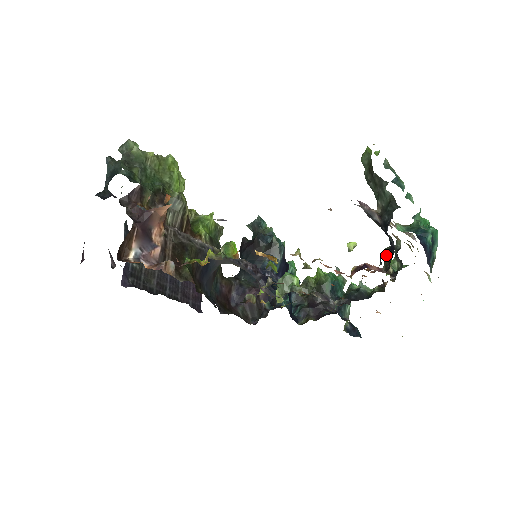
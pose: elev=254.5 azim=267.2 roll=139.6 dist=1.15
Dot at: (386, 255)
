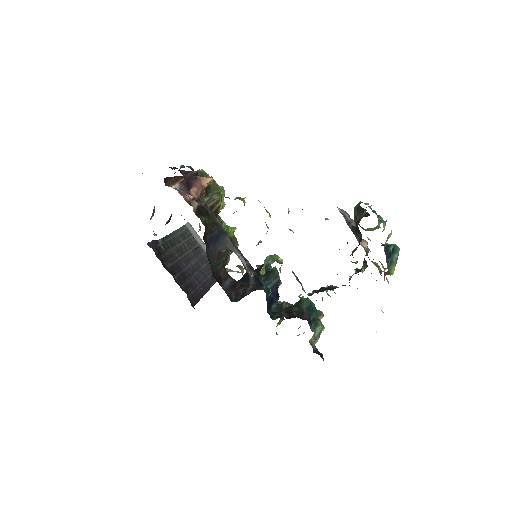
Dot at: (355, 250)
